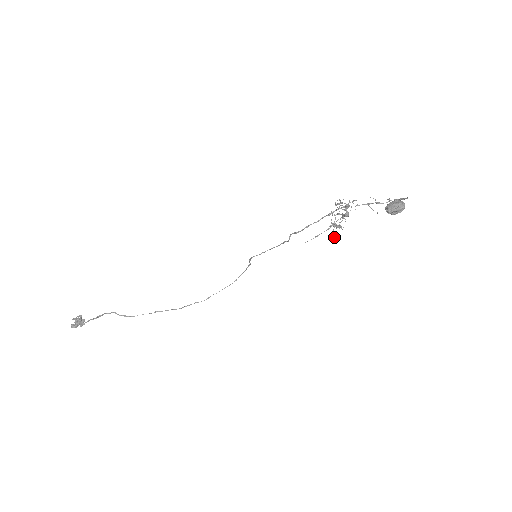
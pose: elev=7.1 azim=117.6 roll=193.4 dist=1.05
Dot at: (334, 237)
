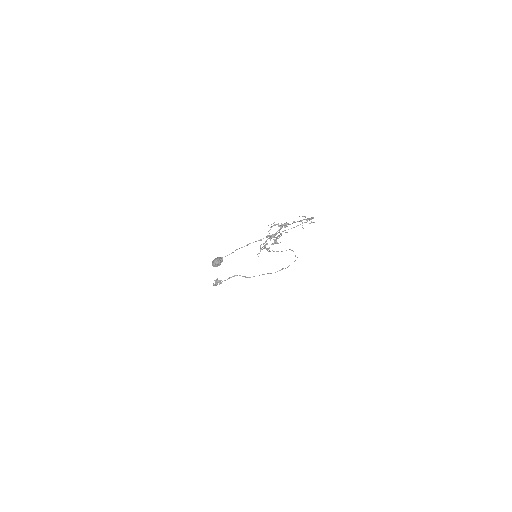
Dot at: (258, 256)
